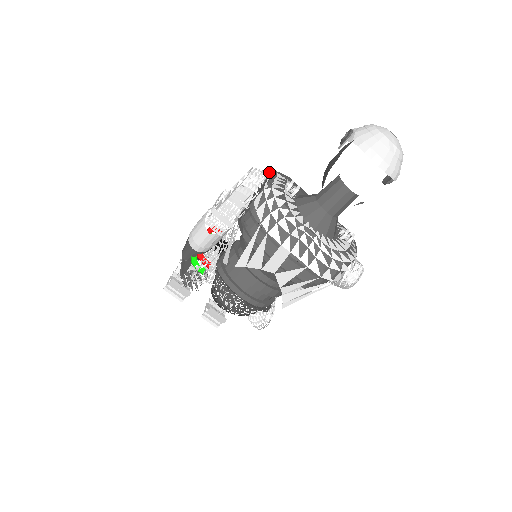
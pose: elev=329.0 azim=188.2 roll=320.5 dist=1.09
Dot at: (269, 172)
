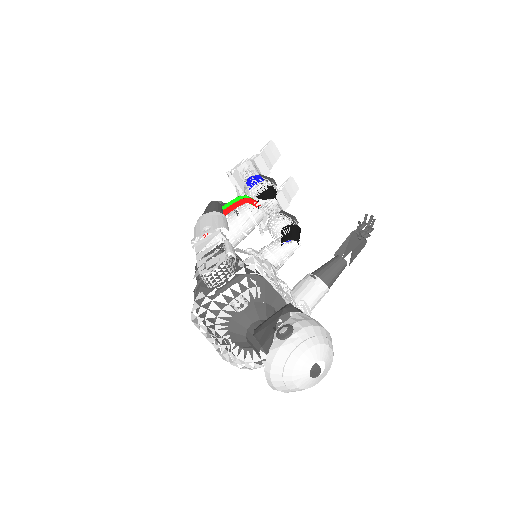
Dot at: (242, 268)
